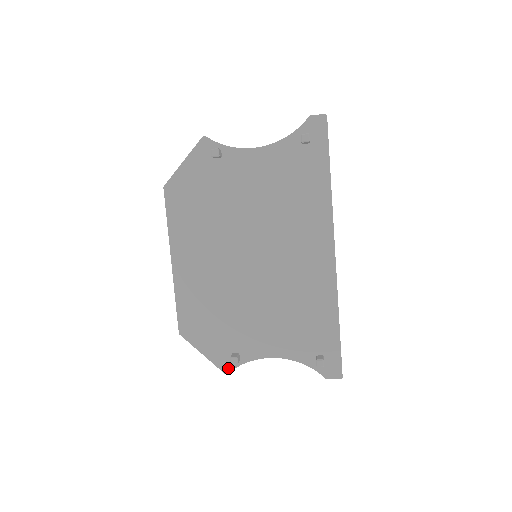
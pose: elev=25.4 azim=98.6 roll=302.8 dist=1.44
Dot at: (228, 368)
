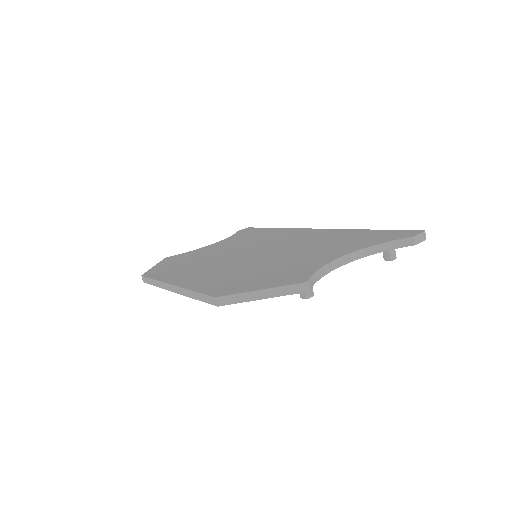
Dot at: occluded
